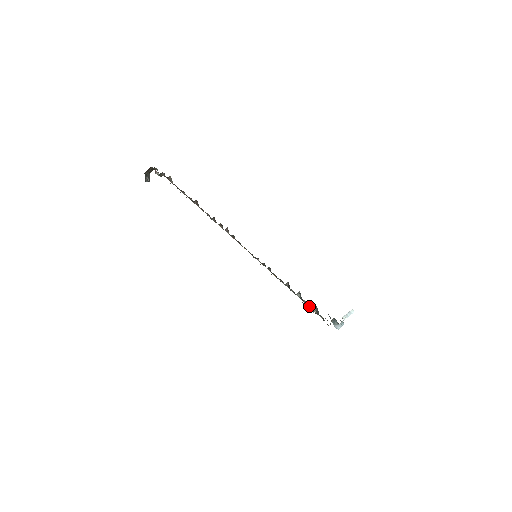
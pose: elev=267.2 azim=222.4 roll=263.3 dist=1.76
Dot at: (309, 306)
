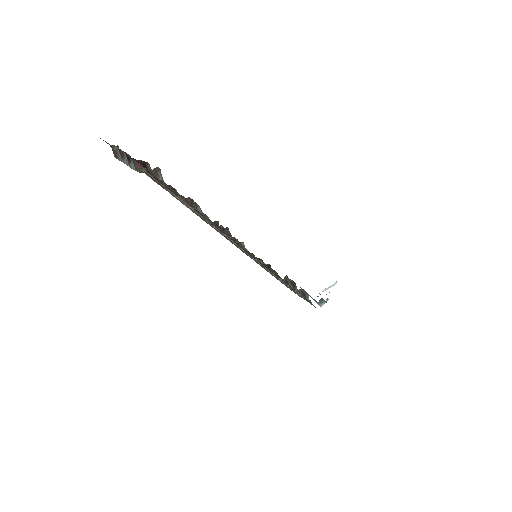
Dot at: (294, 291)
